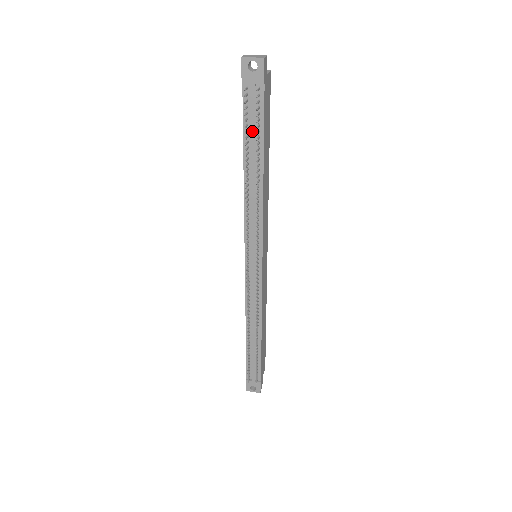
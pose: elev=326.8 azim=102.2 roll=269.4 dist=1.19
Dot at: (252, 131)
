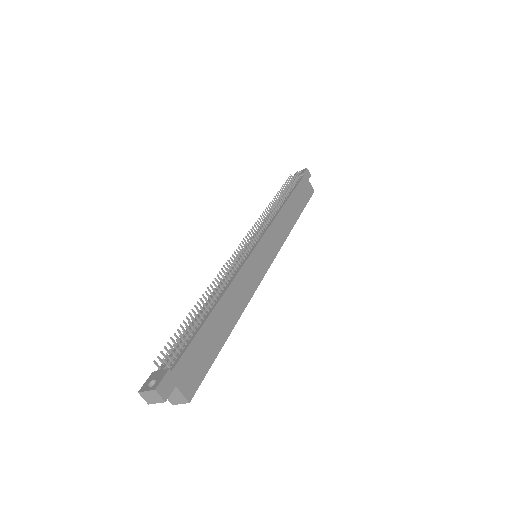
Dot at: occluded
